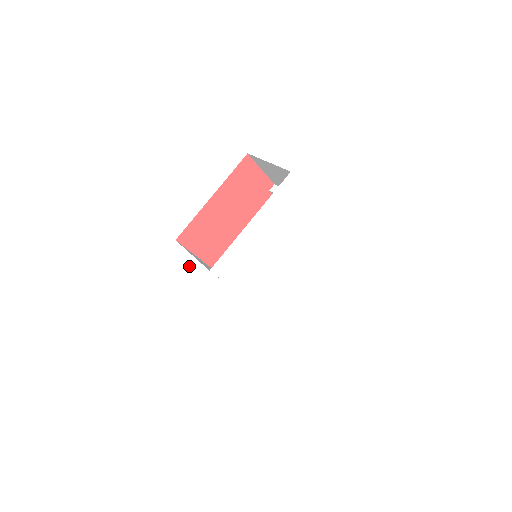
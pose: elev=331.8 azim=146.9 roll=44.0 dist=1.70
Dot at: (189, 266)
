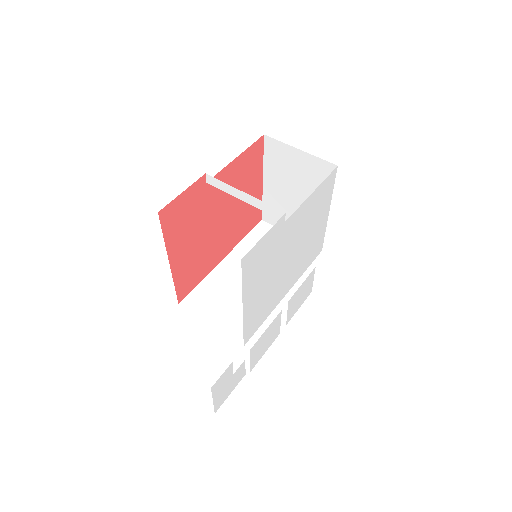
Dot at: (229, 368)
